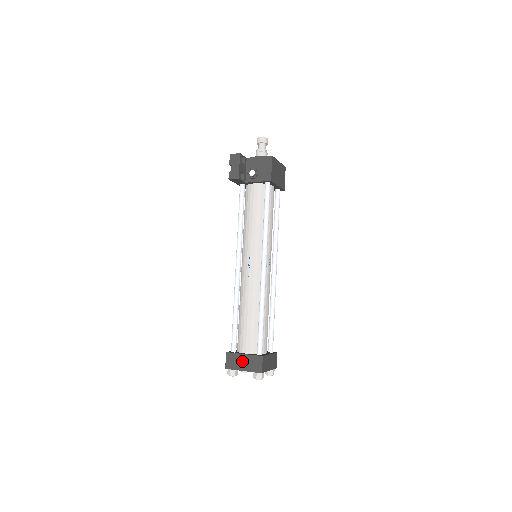
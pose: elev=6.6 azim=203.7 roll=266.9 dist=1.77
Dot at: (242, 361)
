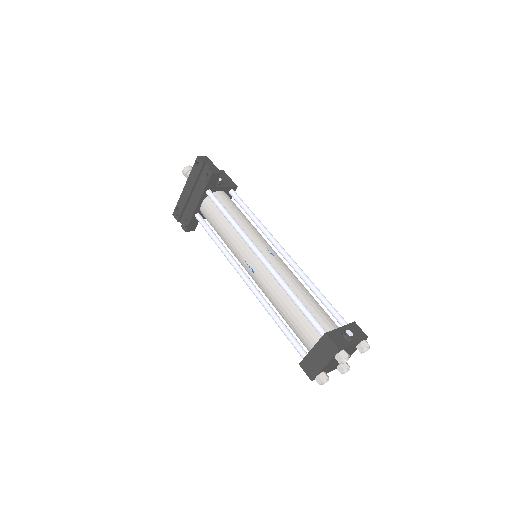
Dot at: (348, 331)
